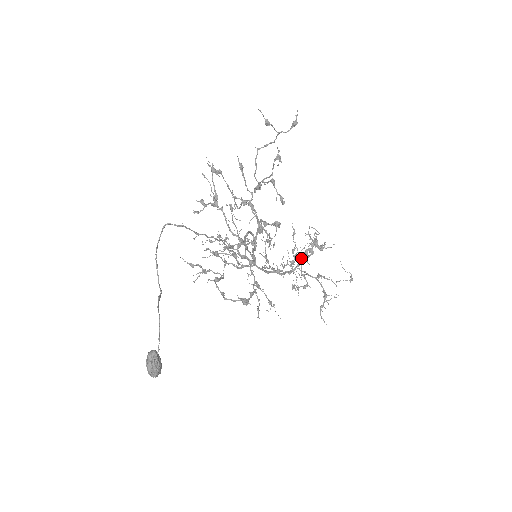
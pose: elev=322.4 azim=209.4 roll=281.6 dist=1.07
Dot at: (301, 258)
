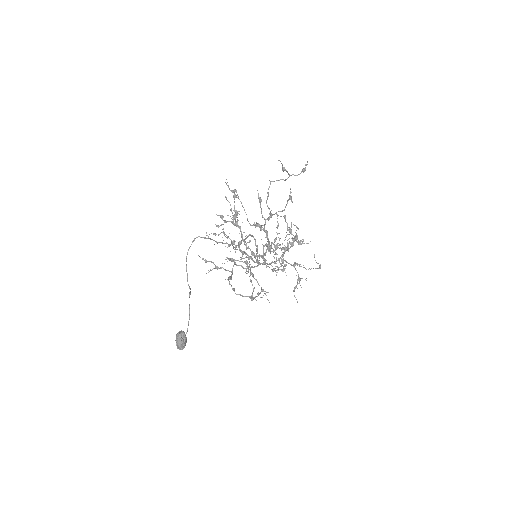
Dot at: occluded
